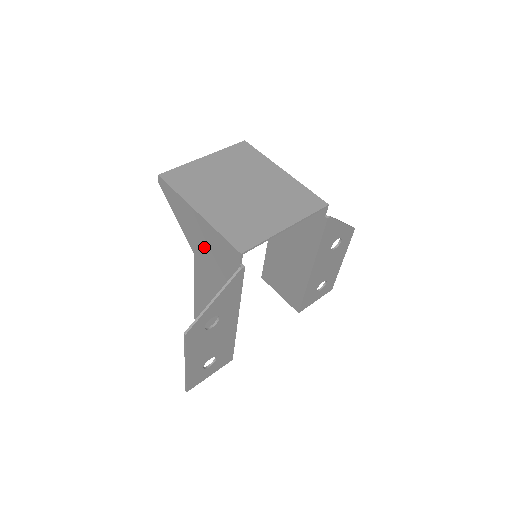
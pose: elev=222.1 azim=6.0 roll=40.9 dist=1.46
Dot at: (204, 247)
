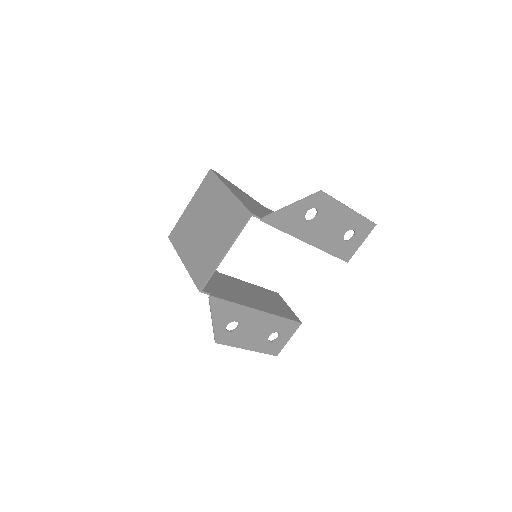
Dot at: occluded
